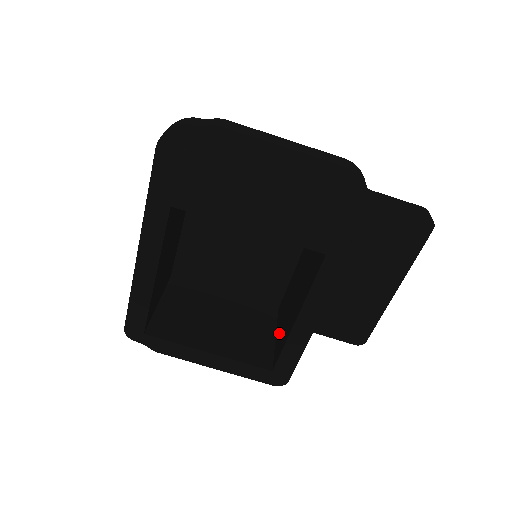
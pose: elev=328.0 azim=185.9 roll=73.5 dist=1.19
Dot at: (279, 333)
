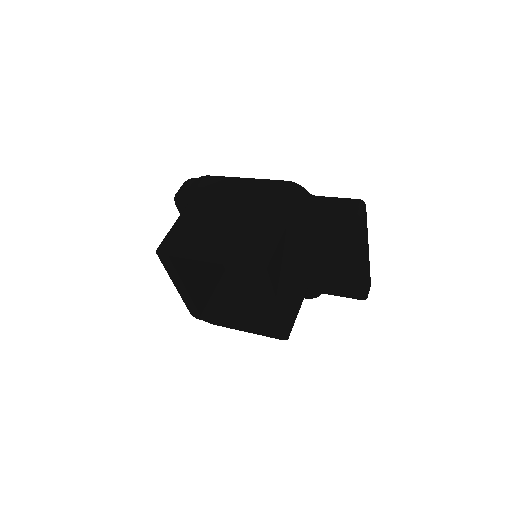
Dot at: occluded
